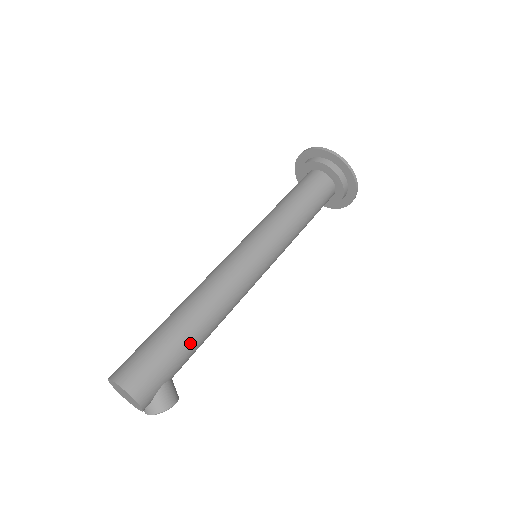
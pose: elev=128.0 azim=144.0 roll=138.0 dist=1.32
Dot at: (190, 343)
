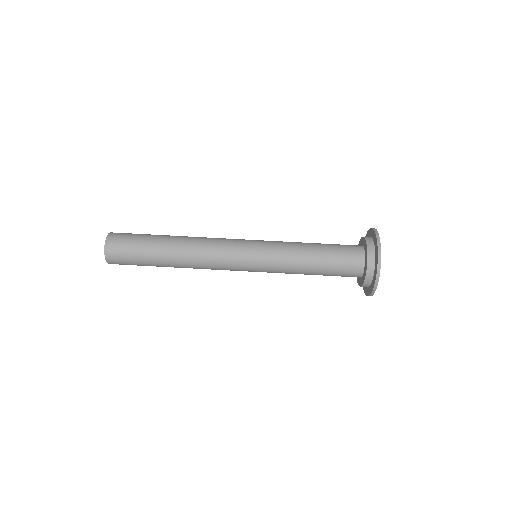
Dot at: occluded
